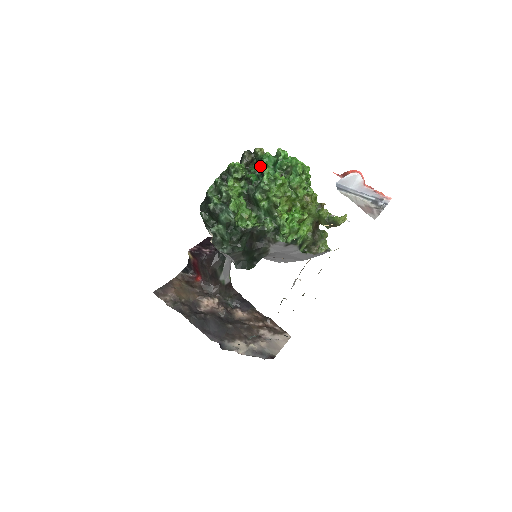
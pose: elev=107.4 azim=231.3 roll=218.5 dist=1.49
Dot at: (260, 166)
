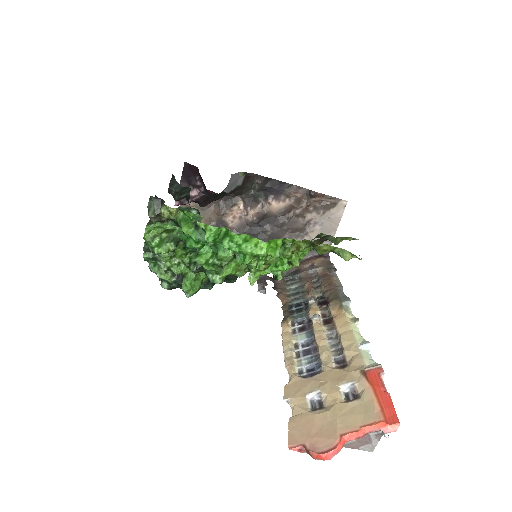
Dot at: (188, 240)
